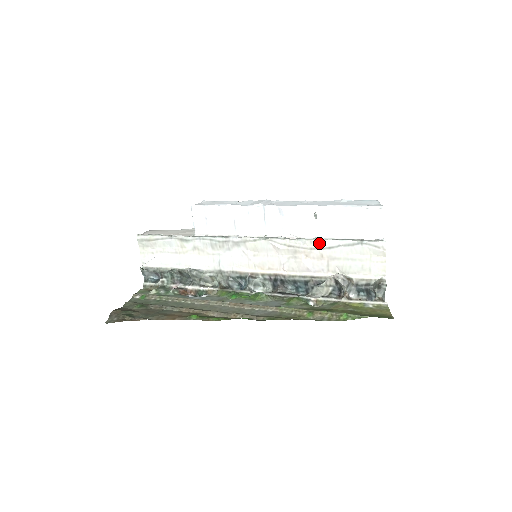
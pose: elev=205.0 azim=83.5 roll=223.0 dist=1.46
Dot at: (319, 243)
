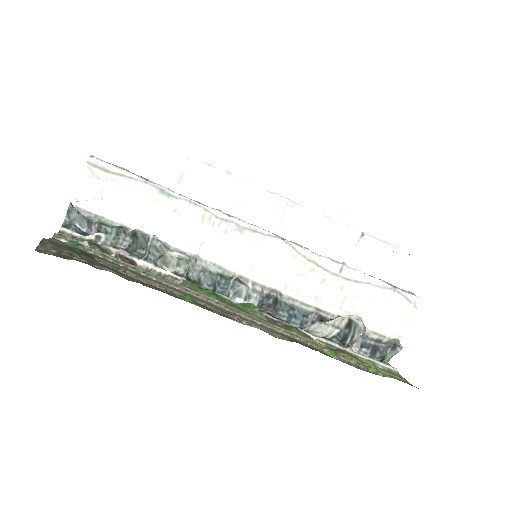
Dot at: (346, 271)
